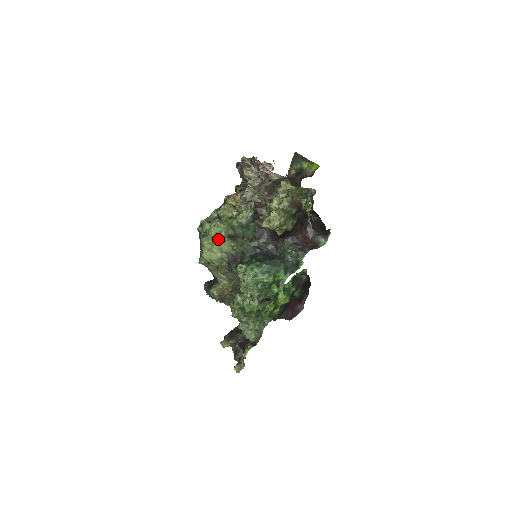
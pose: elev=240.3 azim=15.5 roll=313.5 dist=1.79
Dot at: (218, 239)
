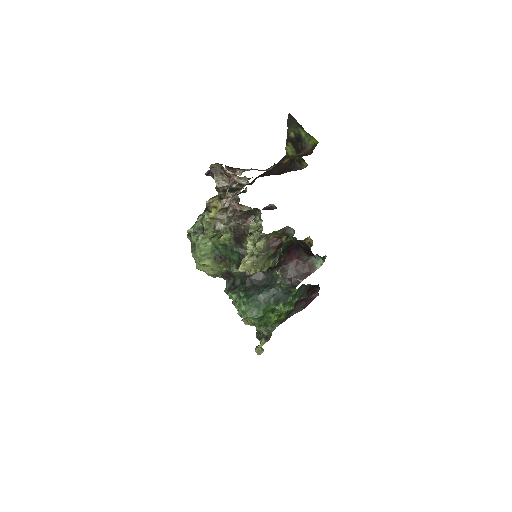
Dot at: (205, 260)
